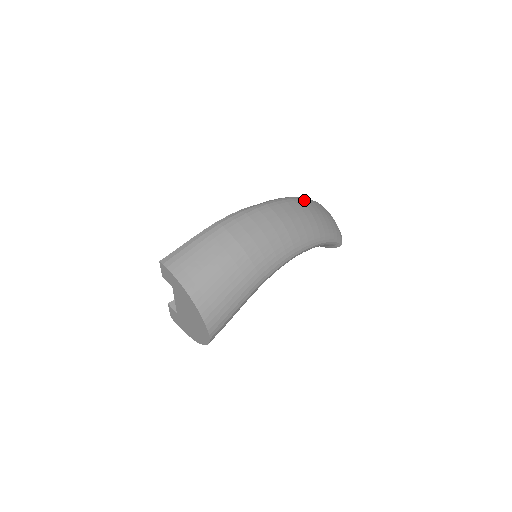
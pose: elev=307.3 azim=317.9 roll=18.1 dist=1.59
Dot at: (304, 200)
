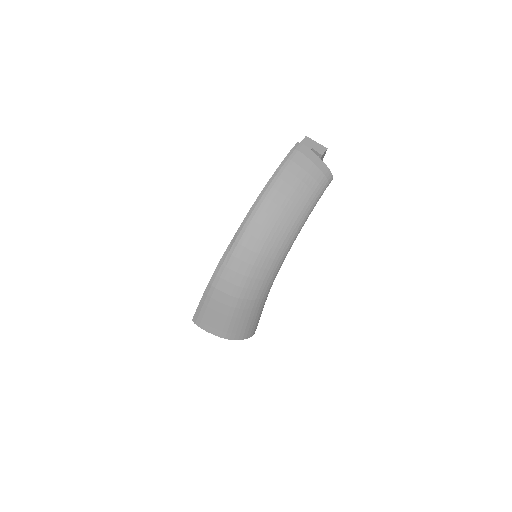
Dot at: (271, 193)
